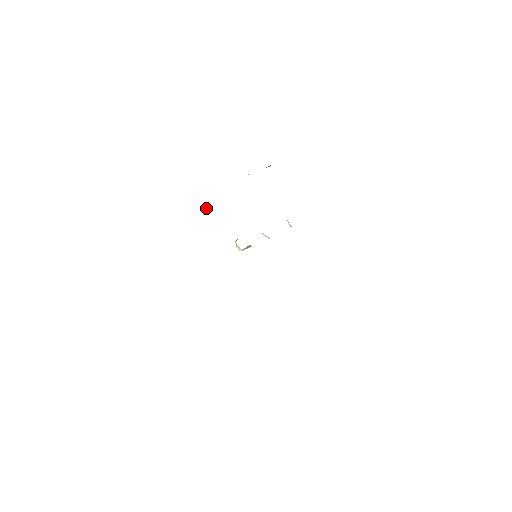
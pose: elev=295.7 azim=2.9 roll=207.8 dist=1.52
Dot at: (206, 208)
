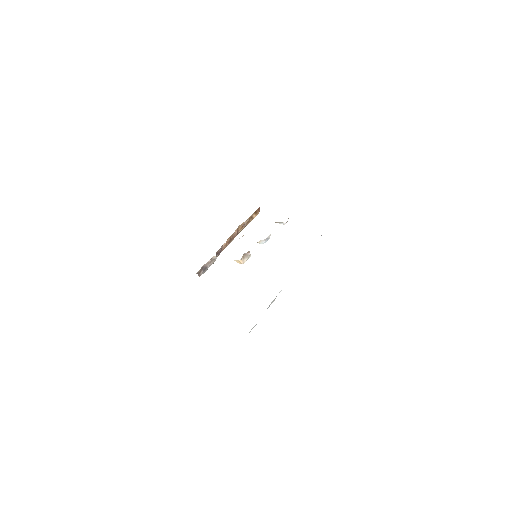
Dot at: (208, 263)
